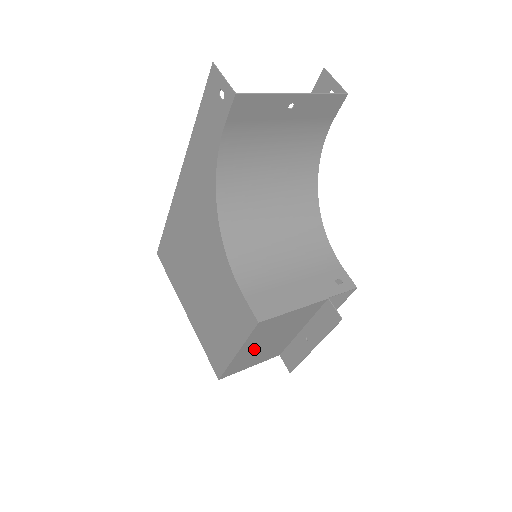
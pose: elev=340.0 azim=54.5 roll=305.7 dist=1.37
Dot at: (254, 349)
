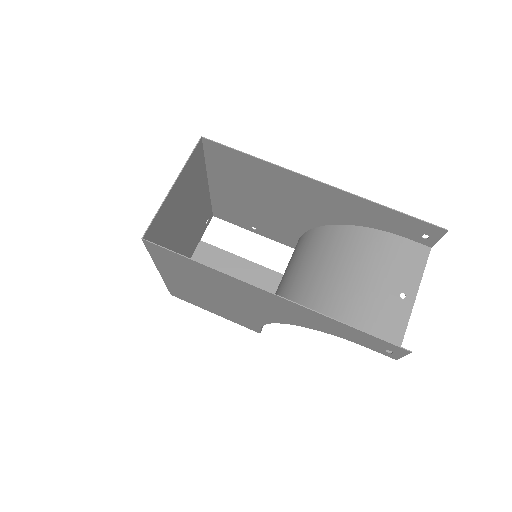
Dot at: occluded
